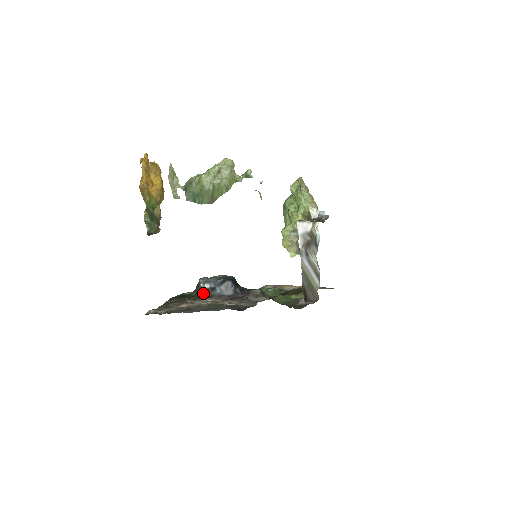
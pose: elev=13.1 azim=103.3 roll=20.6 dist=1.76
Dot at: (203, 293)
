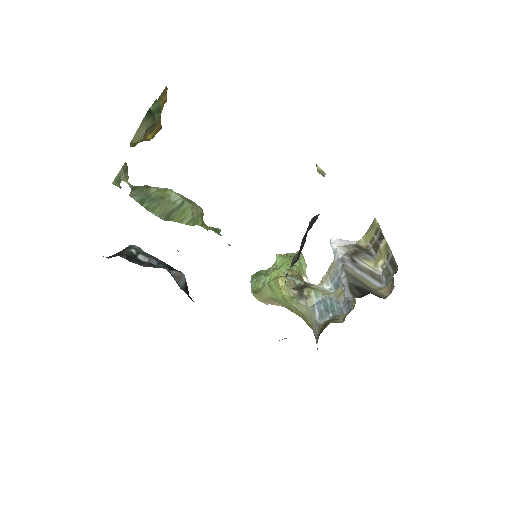
Dot at: (131, 261)
